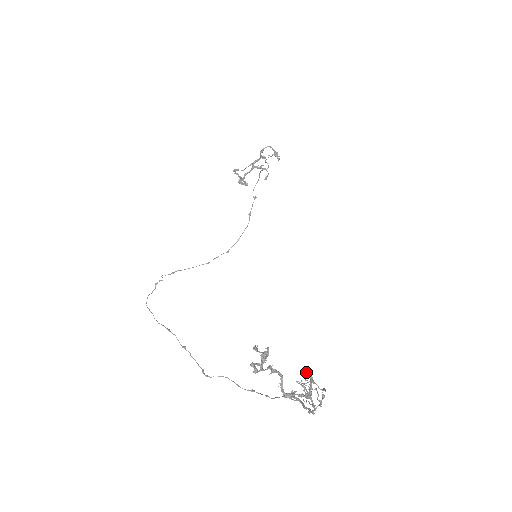
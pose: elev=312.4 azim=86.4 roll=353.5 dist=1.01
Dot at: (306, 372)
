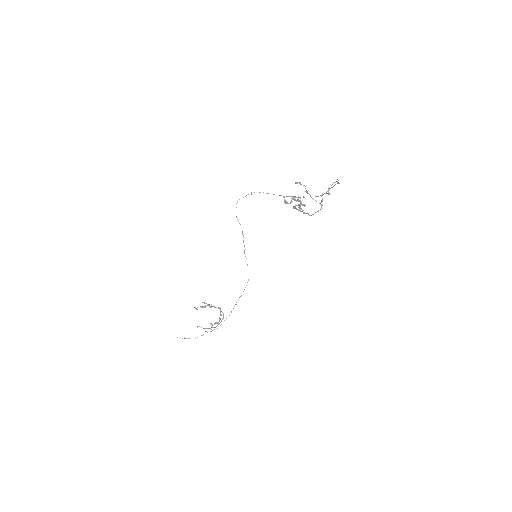
Dot at: (210, 323)
